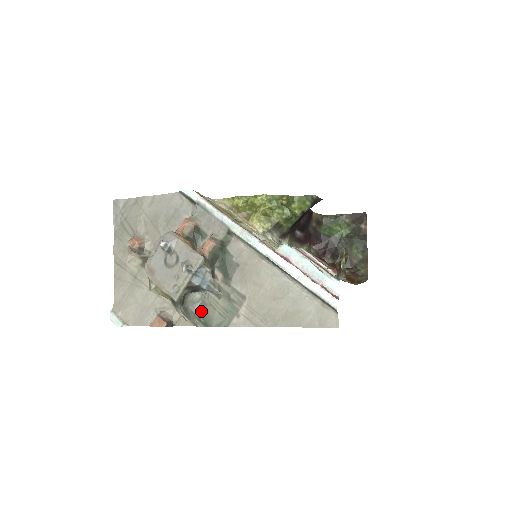
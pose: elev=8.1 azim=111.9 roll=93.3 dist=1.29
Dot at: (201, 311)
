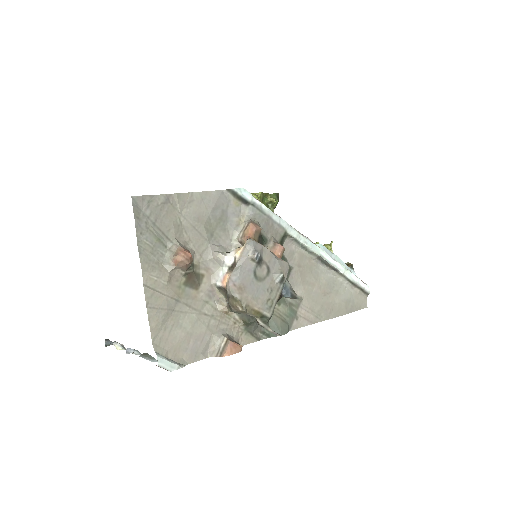
Dot at: occluded
